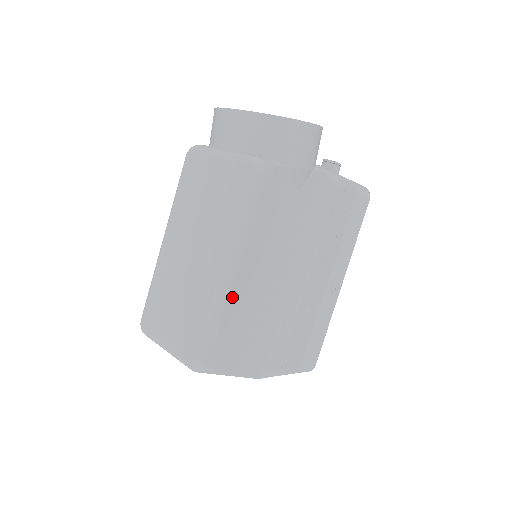
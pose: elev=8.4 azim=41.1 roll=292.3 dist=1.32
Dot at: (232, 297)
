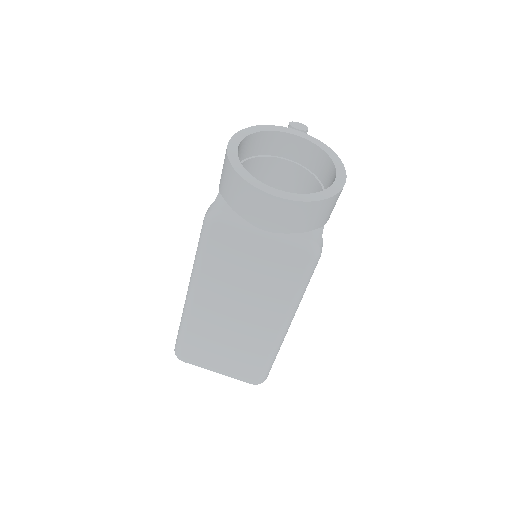
Dot at: occluded
